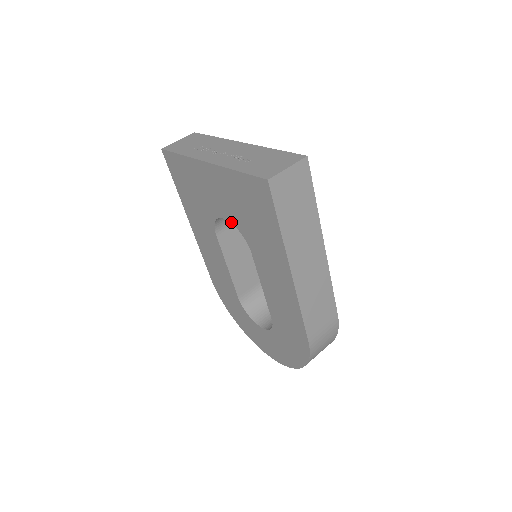
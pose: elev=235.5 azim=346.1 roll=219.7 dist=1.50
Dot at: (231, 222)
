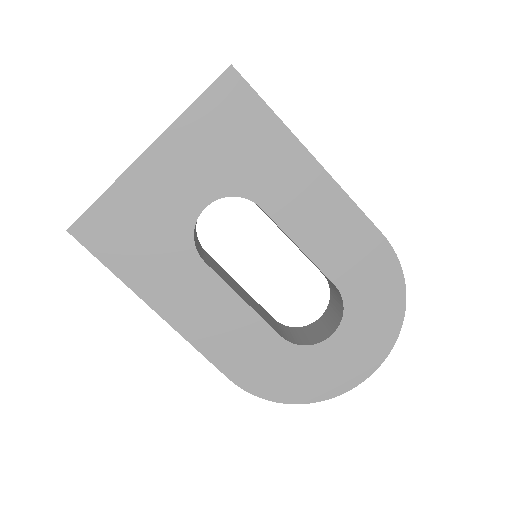
Dot at: (215, 199)
